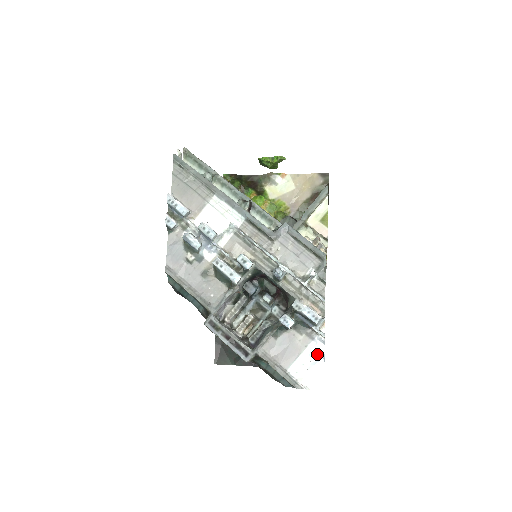
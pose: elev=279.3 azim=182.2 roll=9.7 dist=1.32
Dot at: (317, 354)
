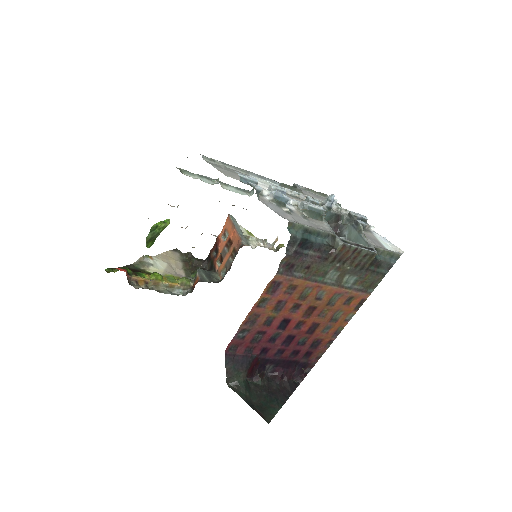
Dot at: (381, 238)
